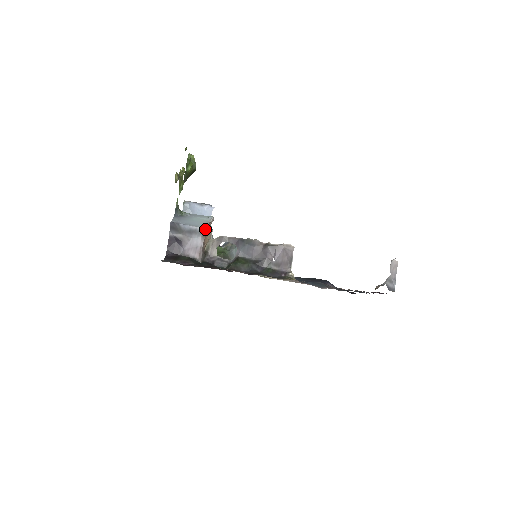
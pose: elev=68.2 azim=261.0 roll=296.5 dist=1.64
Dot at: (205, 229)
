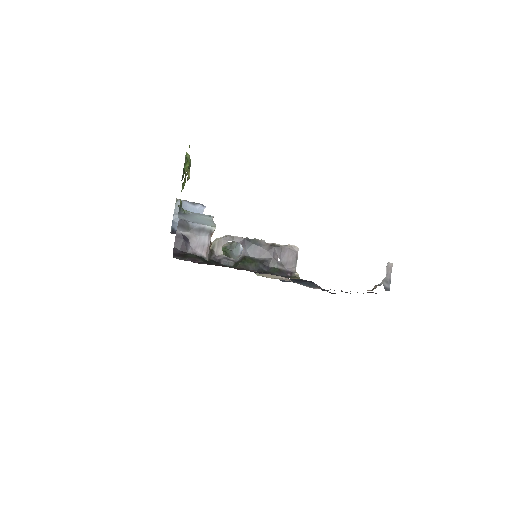
Dot at: (213, 228)
